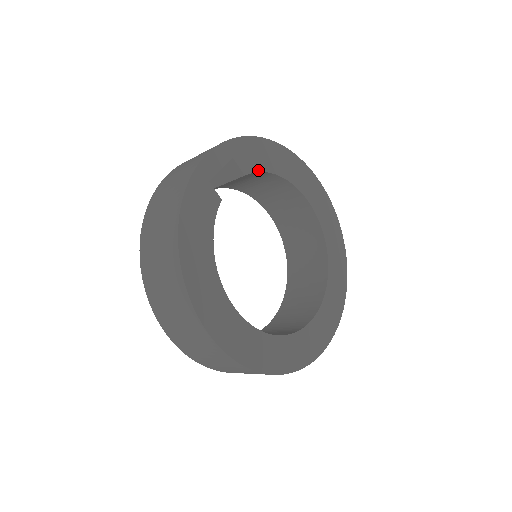
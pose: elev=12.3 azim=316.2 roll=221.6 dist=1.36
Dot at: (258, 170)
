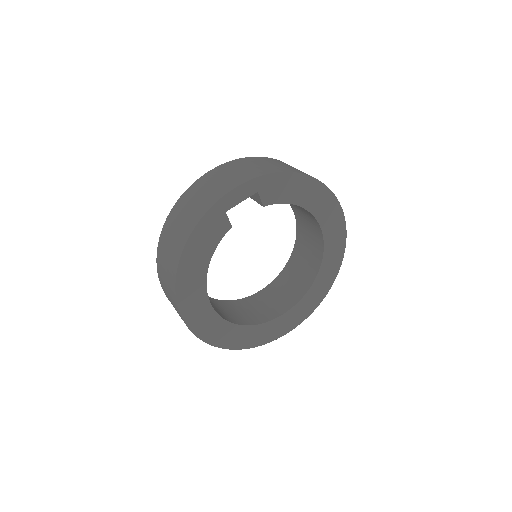
Dot at: (280, 202)
